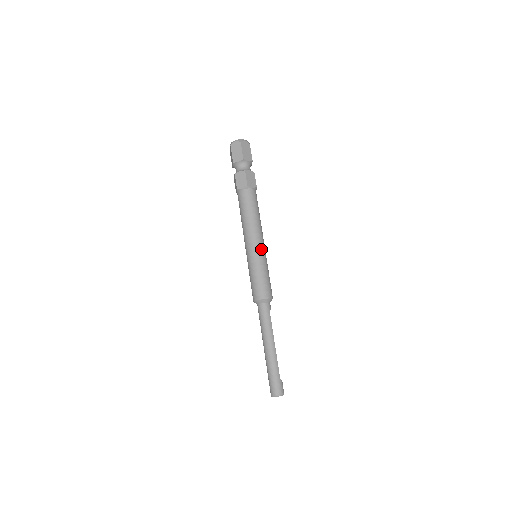
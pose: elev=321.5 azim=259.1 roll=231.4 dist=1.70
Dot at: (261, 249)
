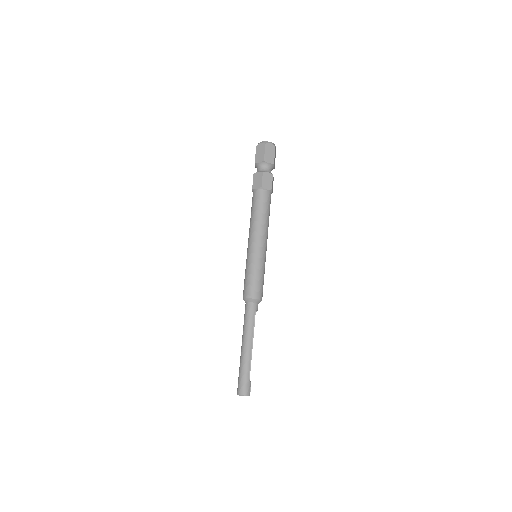
Dot at: (260, 250)
